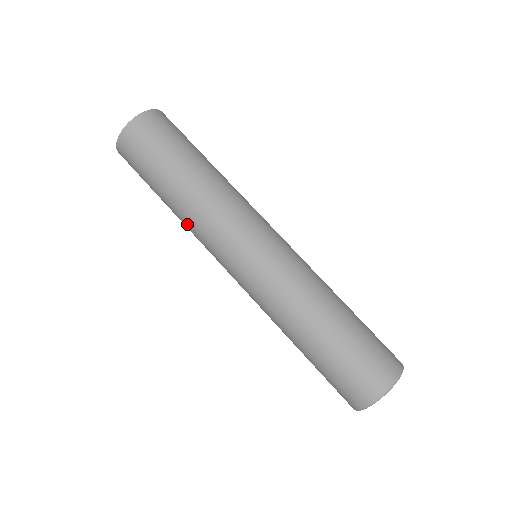
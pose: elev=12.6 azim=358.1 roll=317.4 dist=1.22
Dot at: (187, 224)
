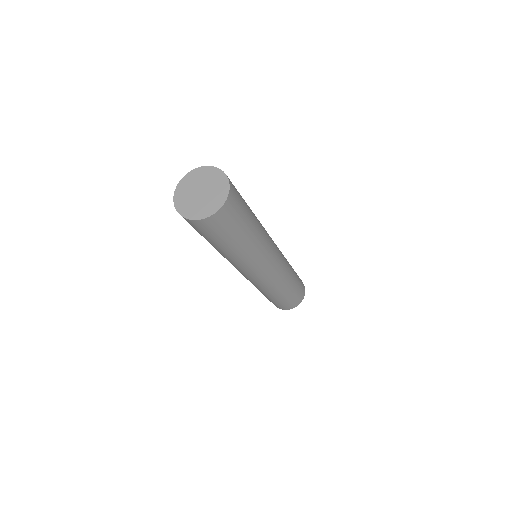
Dot at: (234, 260)
